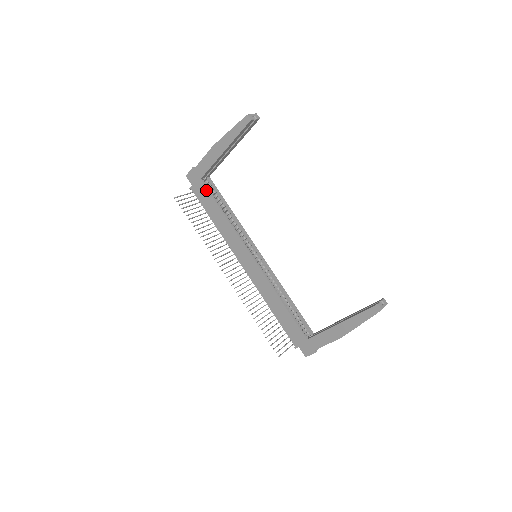
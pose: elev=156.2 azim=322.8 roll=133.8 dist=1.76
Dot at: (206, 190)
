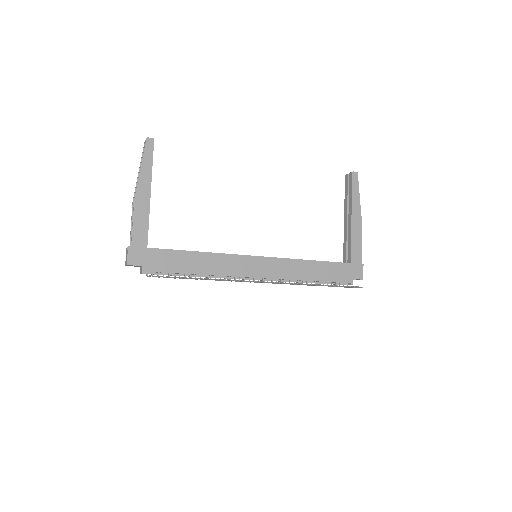
Dot at: (162, 251)
